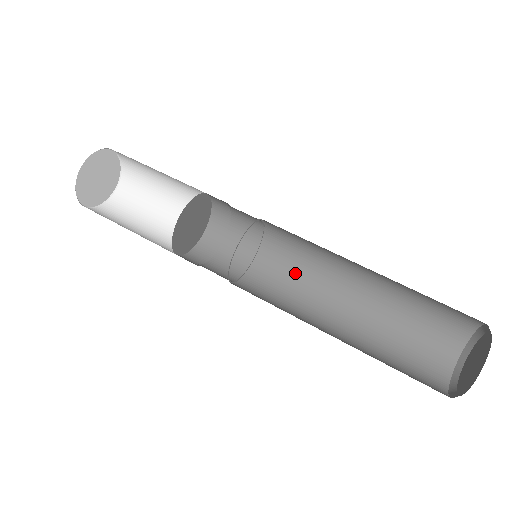
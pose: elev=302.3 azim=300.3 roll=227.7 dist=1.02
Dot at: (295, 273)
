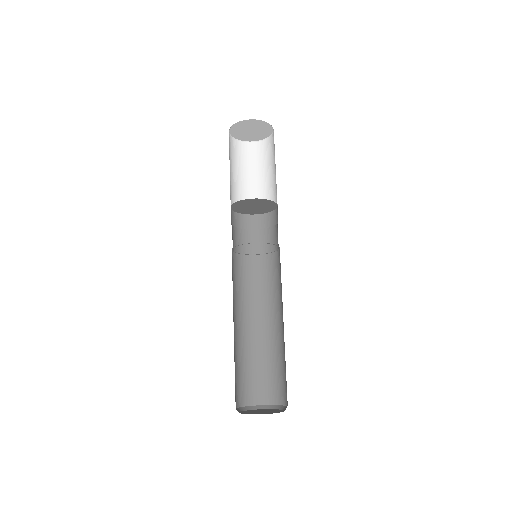
Dot at: (268, 284)
